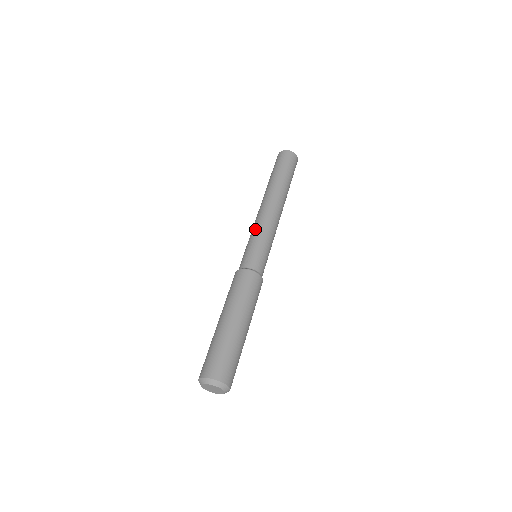
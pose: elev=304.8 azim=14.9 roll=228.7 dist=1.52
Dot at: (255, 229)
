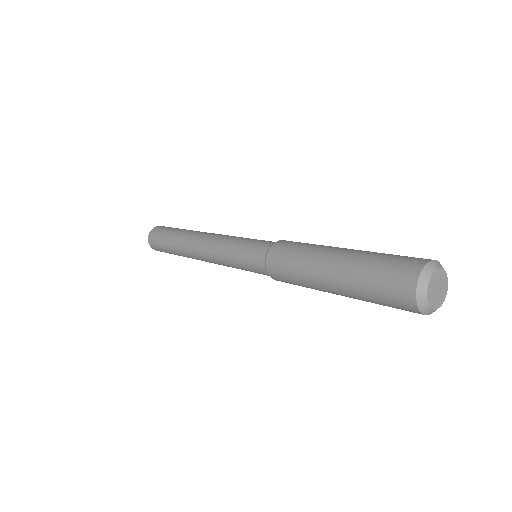
Dot at: (222, 250)
